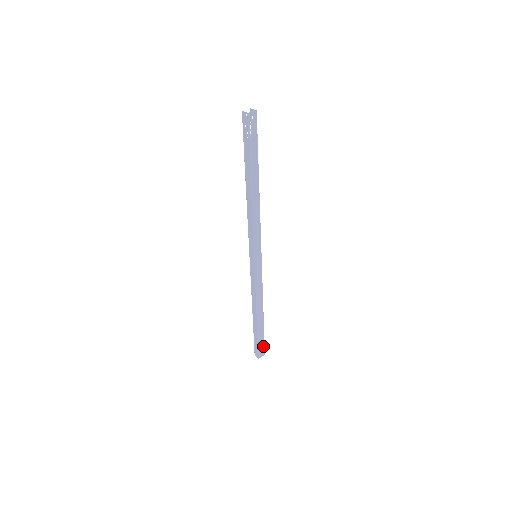
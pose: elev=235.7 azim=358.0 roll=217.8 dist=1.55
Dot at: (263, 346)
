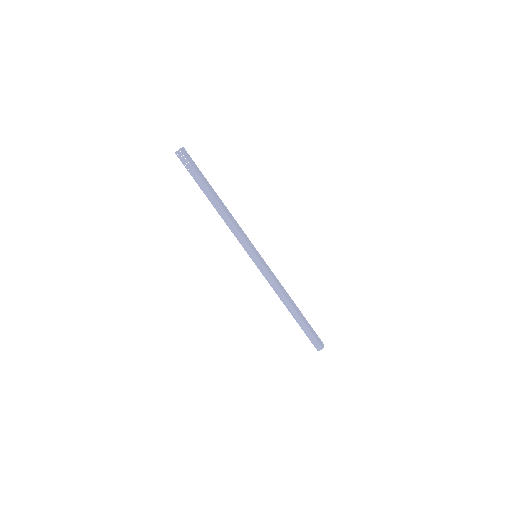
Dot at: (317, 336)
